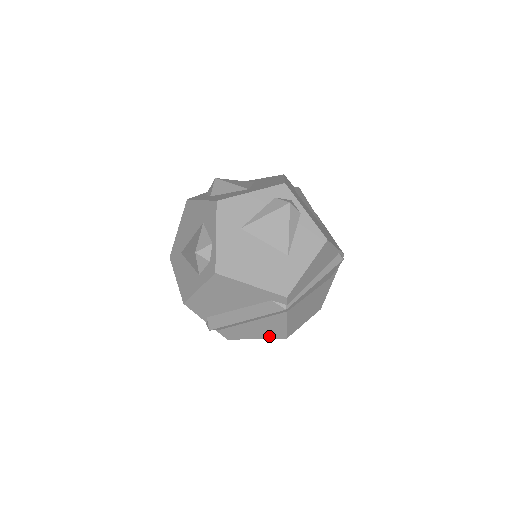
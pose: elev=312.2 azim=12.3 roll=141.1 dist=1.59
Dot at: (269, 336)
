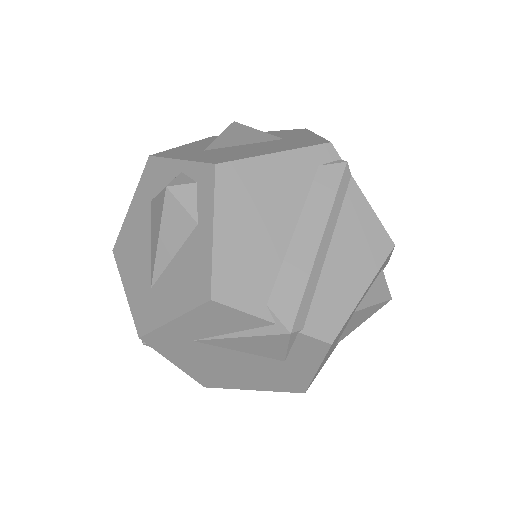
Dot at: (373, 264)
